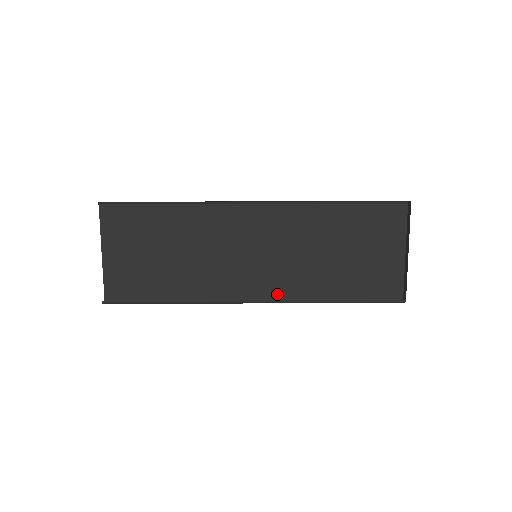
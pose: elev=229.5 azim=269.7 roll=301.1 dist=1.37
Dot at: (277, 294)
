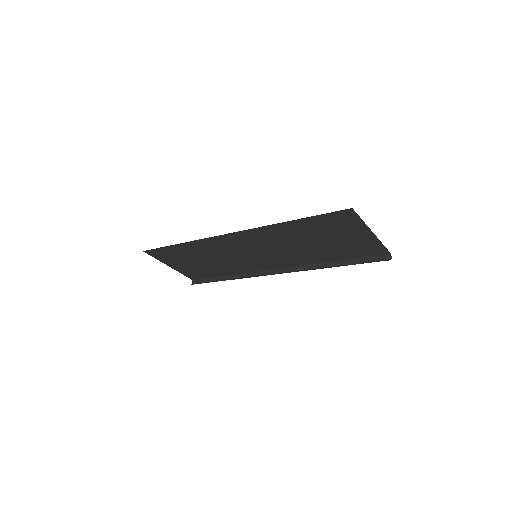
Dot at: (289, 265)
